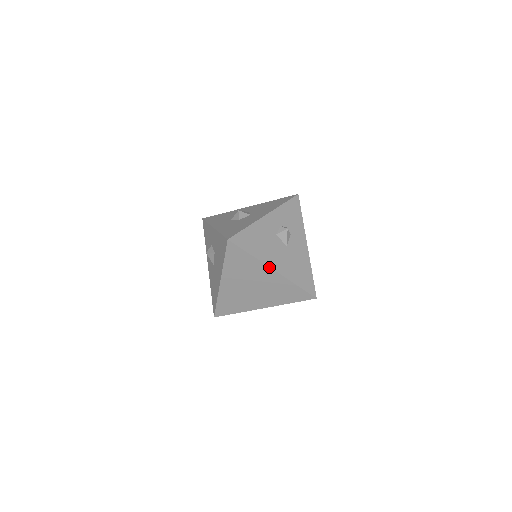
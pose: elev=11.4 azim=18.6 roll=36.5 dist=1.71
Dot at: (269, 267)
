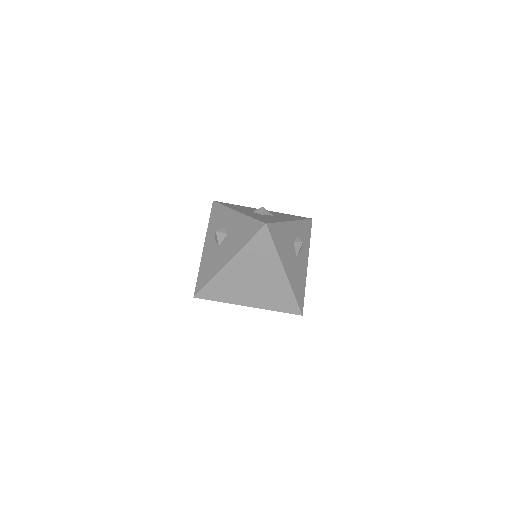
Dot at: (283, 267)
